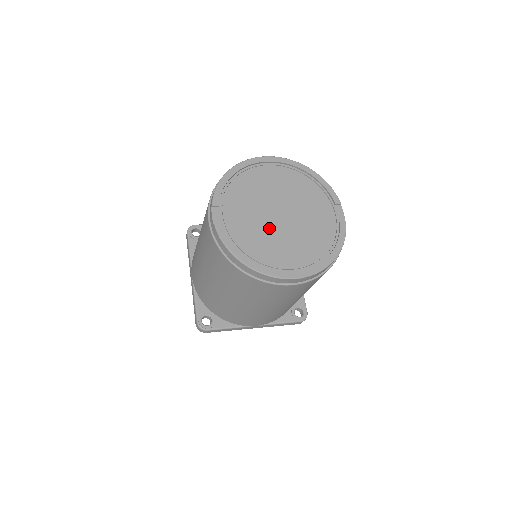
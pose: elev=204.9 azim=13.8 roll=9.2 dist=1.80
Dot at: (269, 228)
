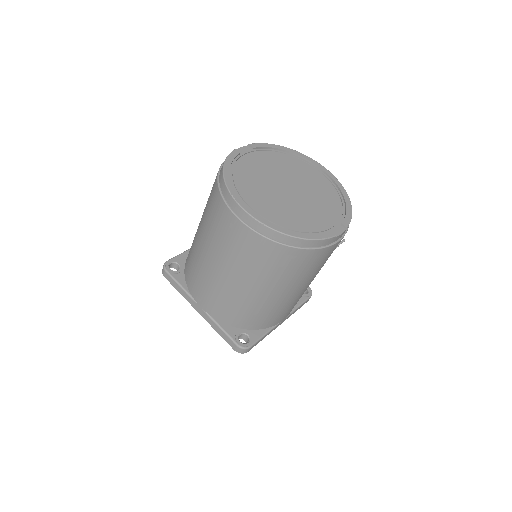
Dot at: (270, 184)
